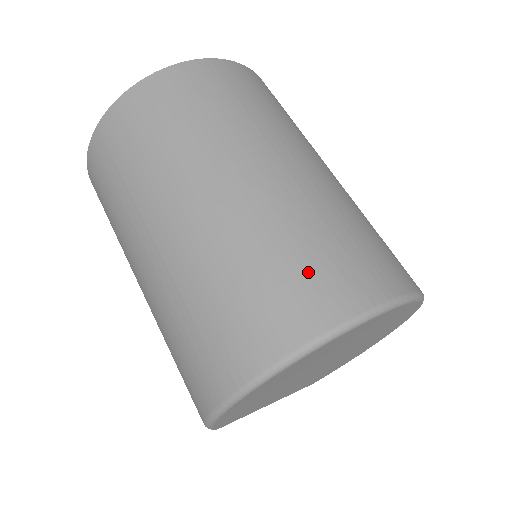
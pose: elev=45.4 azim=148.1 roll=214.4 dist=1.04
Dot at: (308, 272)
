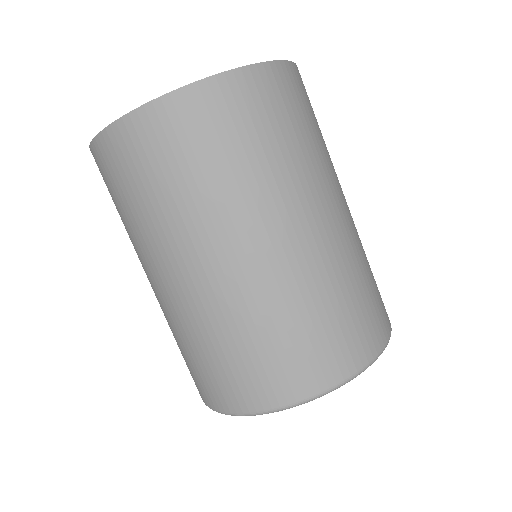
Dot at: (281, 358)
